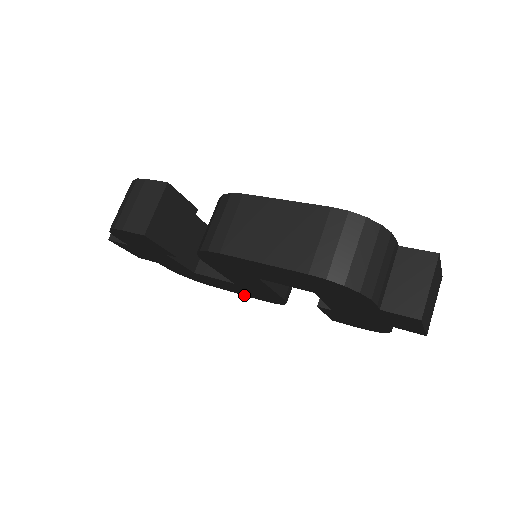
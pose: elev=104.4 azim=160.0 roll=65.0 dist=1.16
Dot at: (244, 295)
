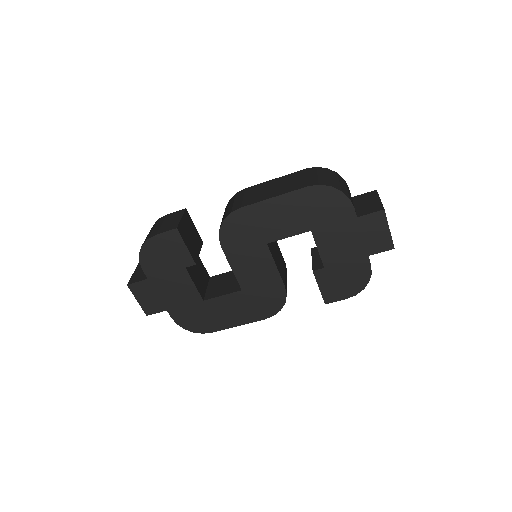
Dot at: occluded
